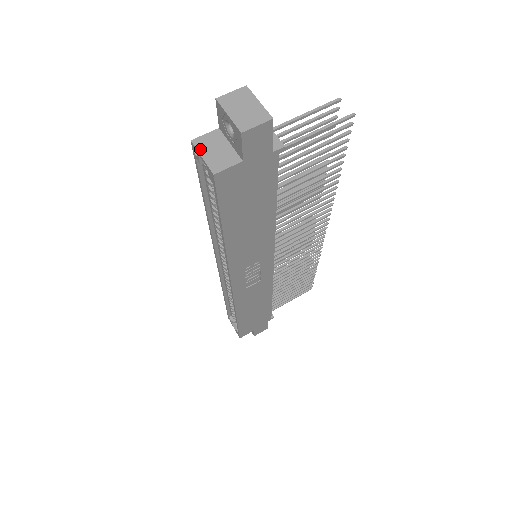
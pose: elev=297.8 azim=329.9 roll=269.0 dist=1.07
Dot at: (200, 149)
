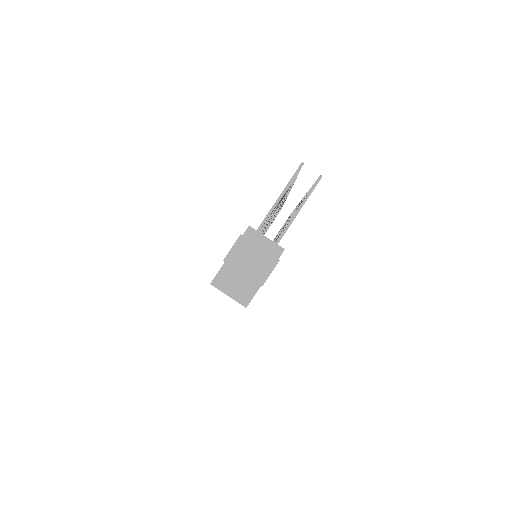
Dot at: (222, 289)
